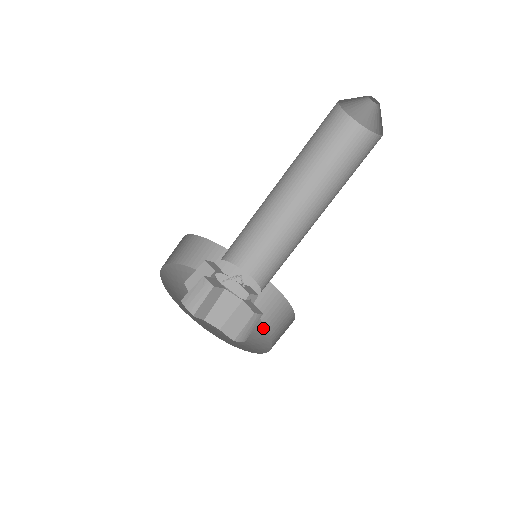
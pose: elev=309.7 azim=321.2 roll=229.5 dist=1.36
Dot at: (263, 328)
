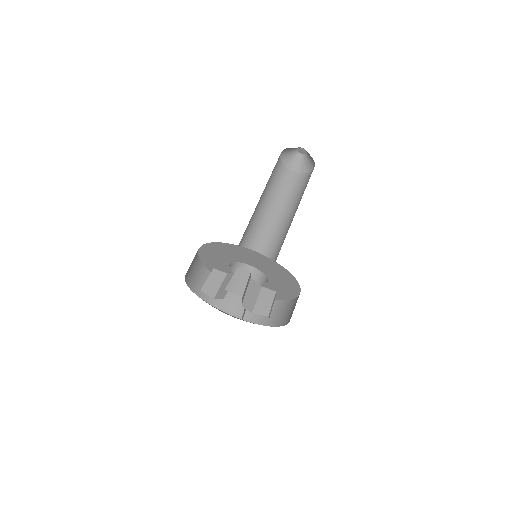
Dot at: occluded
